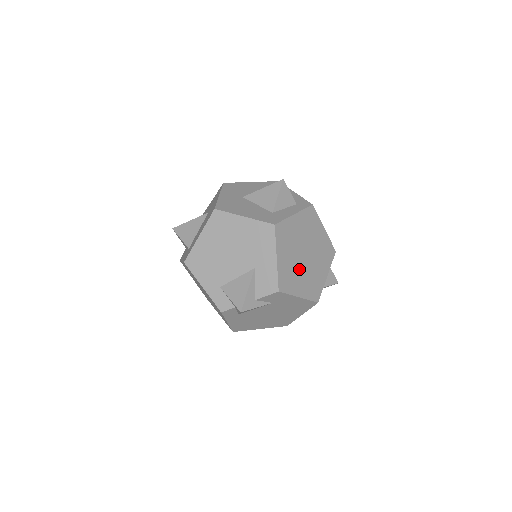
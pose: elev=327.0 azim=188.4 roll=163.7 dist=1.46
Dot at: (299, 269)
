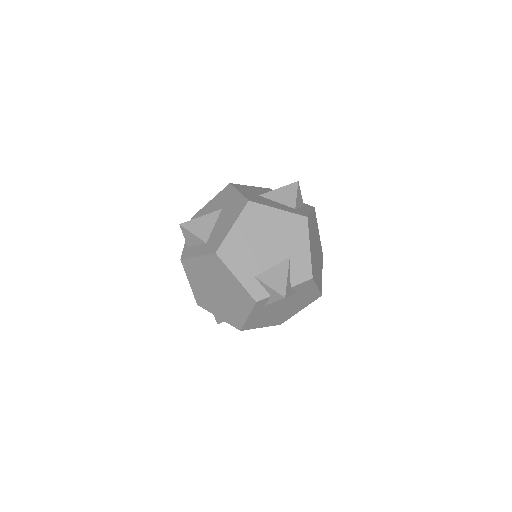
Dot at: (316, 262)
